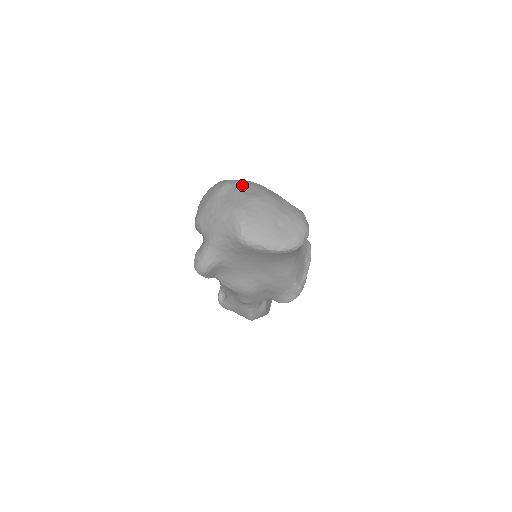
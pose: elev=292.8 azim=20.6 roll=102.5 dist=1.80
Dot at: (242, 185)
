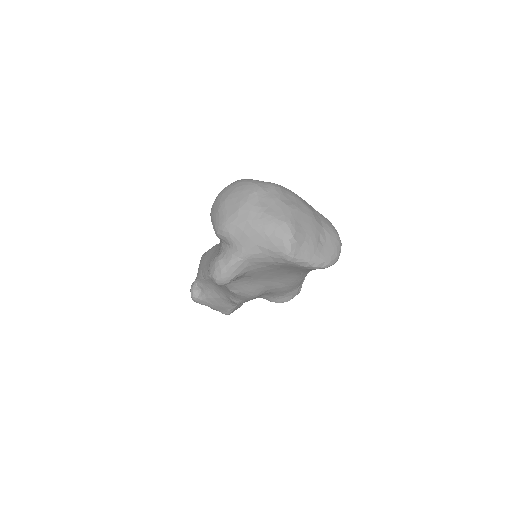
Dot at: (277, 191)
